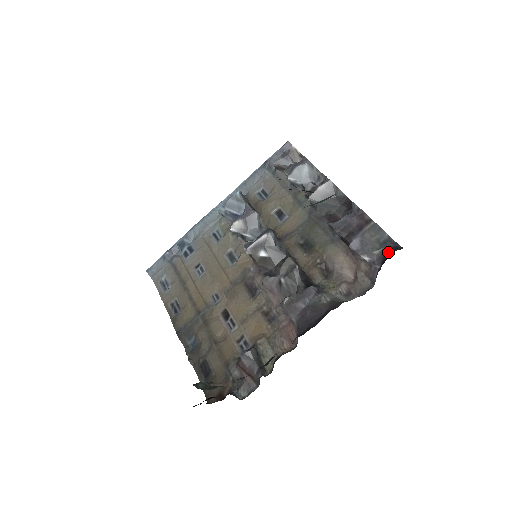
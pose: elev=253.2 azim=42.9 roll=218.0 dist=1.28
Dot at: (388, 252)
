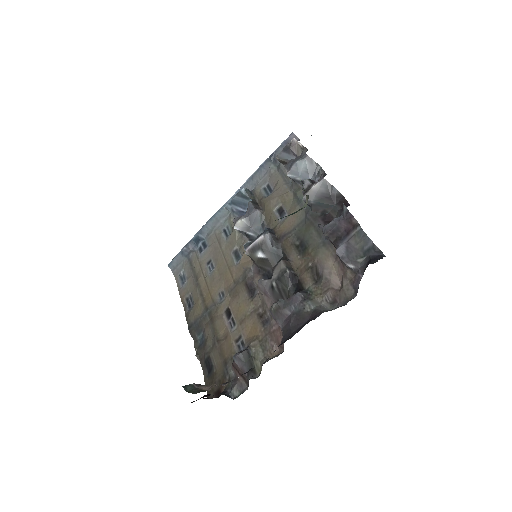
Dot at: (369, 262)
